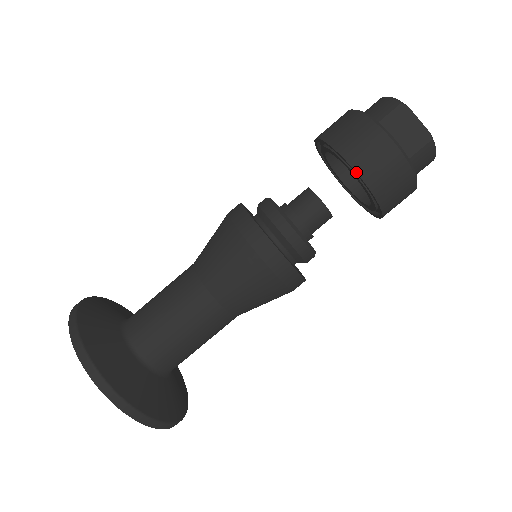
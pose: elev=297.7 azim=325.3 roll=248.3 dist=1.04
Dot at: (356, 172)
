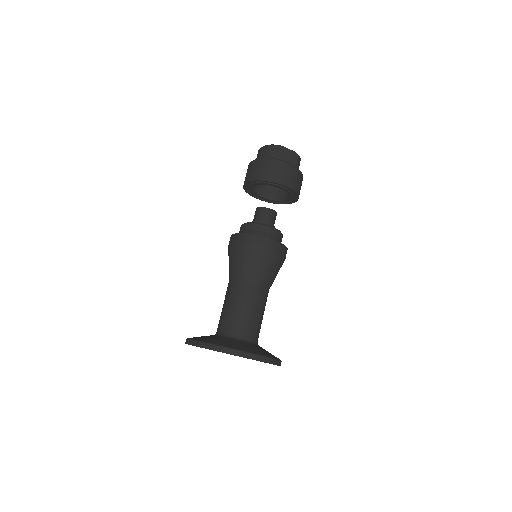
Dot at: (284, 186)
